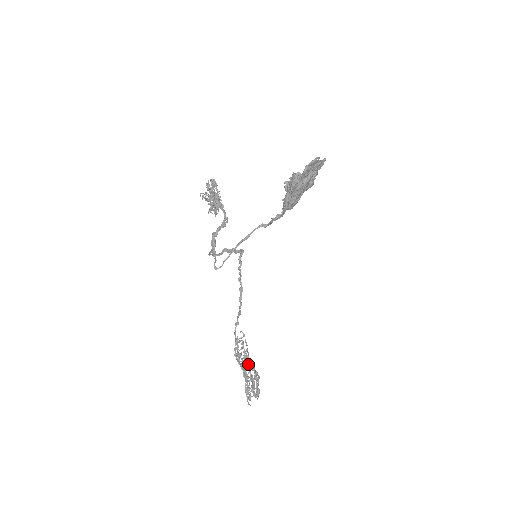
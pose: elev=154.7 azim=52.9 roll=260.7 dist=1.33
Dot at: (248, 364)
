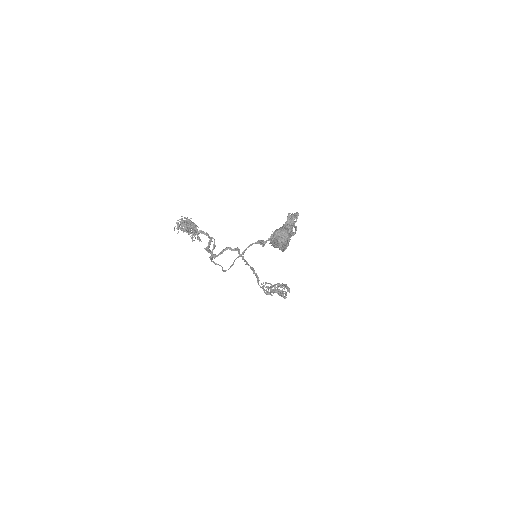
Dot at: occluded
